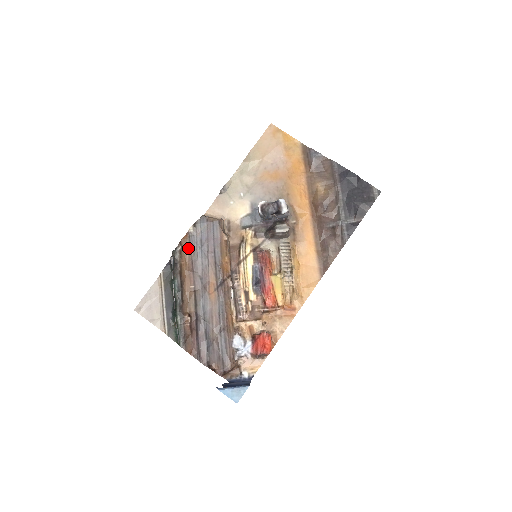
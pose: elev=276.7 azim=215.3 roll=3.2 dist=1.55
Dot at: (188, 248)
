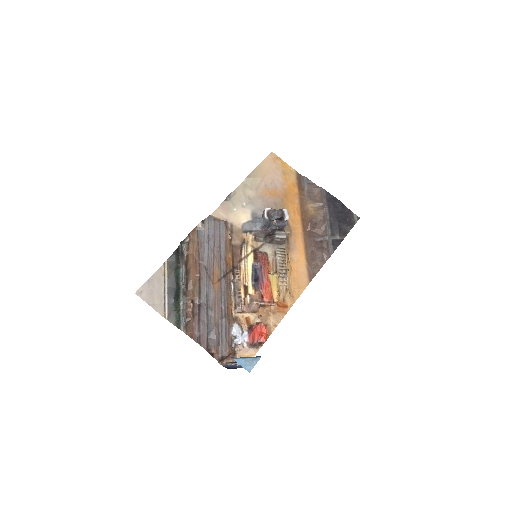
Dot at: (196, 241)
